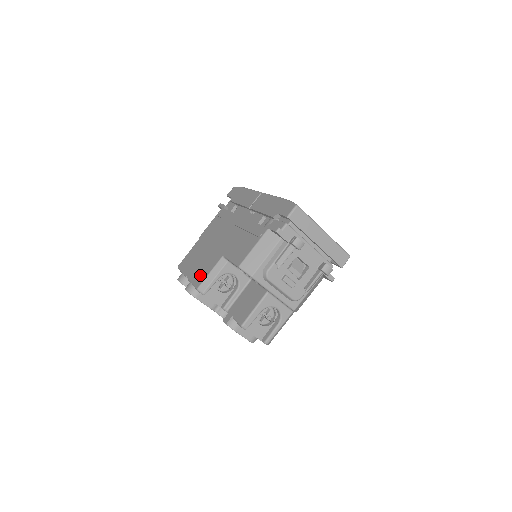
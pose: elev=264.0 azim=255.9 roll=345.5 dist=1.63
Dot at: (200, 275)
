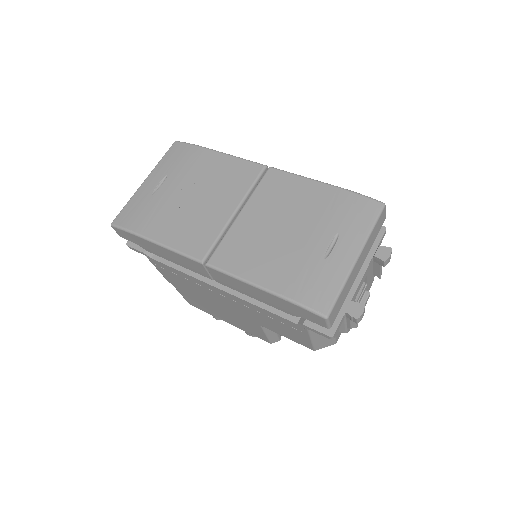
Dot at: (253, 333)
